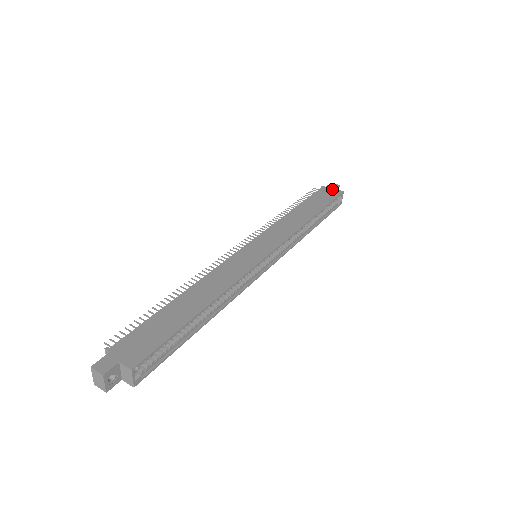
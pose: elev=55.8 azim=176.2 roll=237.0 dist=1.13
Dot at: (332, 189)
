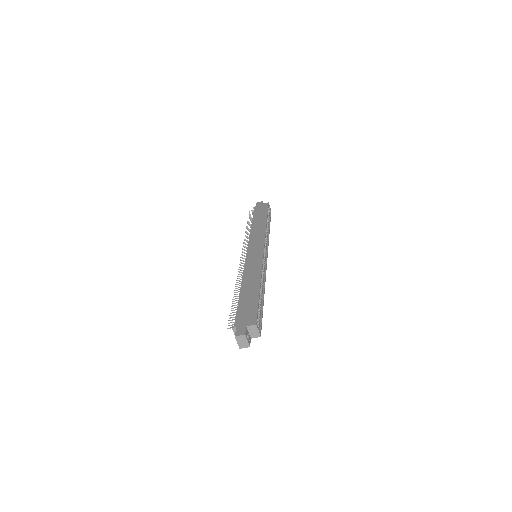
Dot at: (261, 205)
